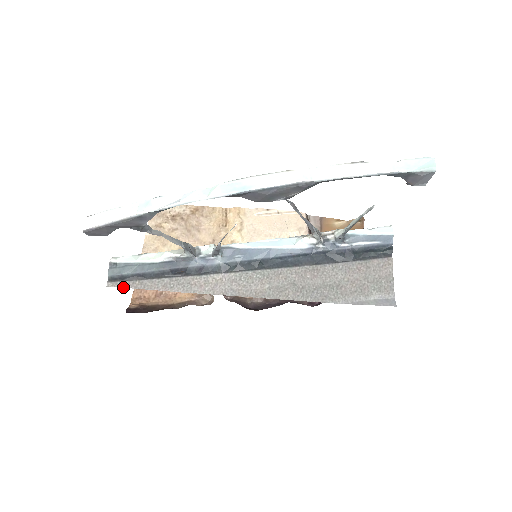
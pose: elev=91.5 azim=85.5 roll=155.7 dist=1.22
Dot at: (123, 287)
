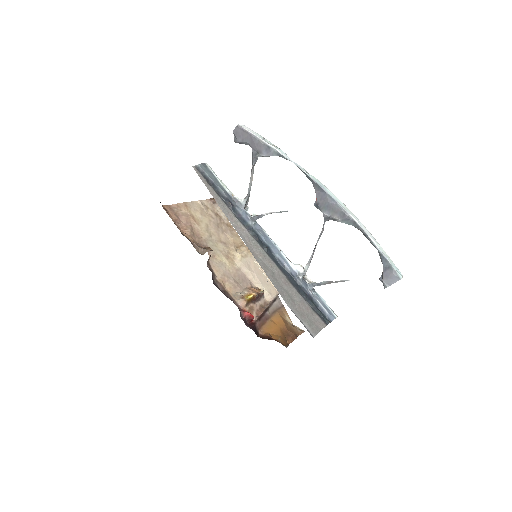
Dot at: (199, 175)
